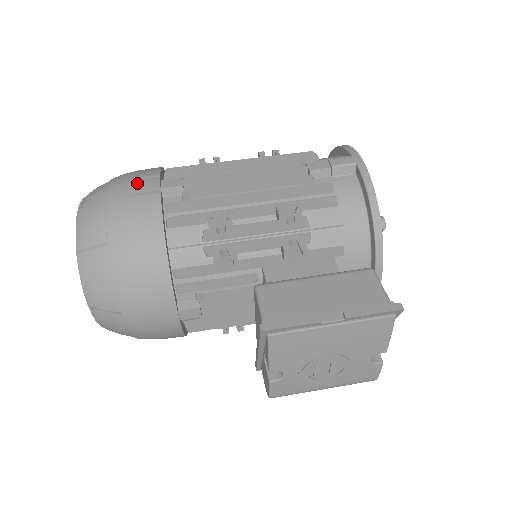
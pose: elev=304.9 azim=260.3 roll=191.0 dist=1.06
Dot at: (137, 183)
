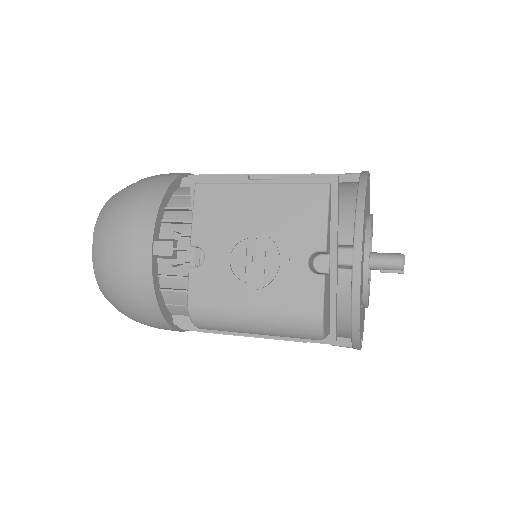
Dot at: occluded
